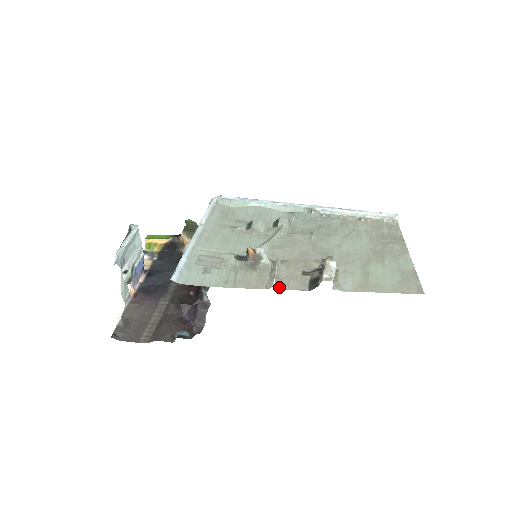
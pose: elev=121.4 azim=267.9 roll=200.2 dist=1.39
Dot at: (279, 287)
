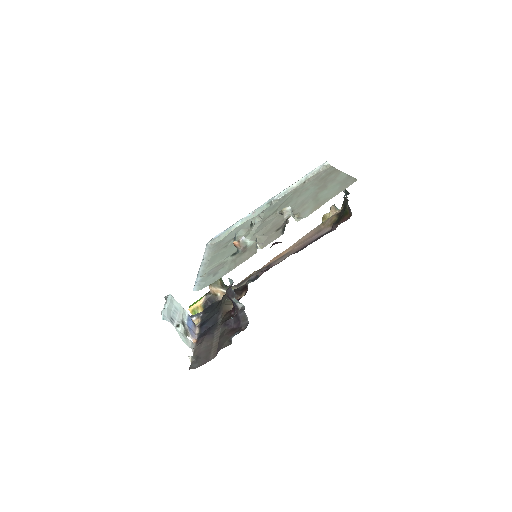
Dot at: (263, 247)
